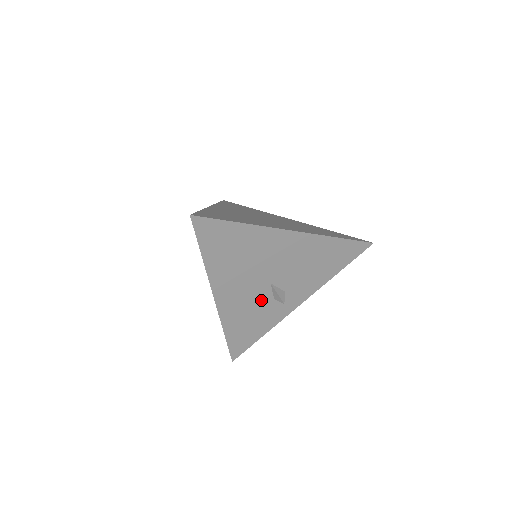
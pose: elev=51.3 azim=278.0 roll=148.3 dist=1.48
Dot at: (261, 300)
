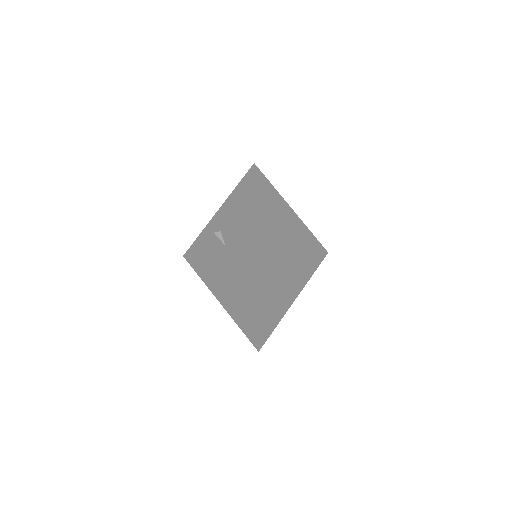
Dot at: occluded
